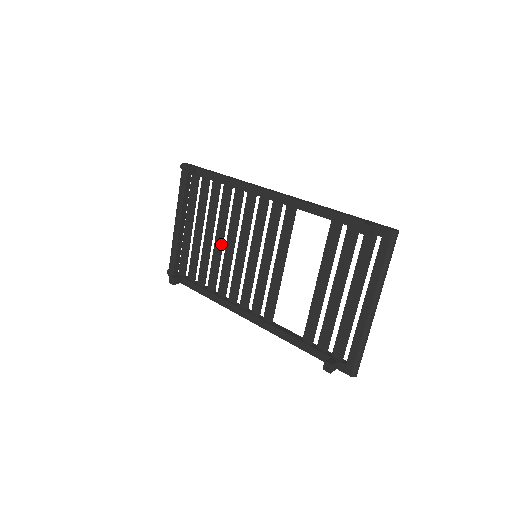
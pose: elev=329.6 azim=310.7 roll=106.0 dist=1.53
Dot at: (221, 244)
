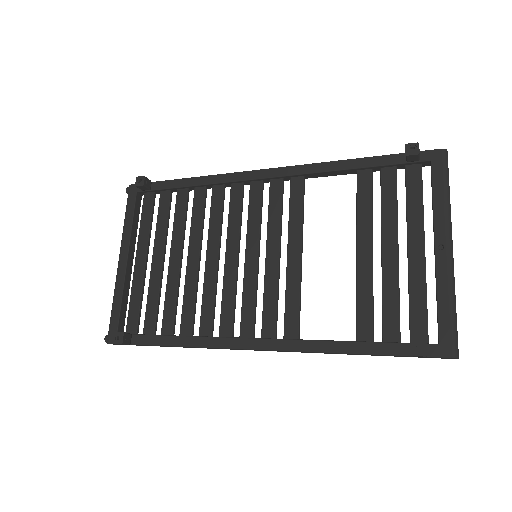
Dot at: (198, 262)
